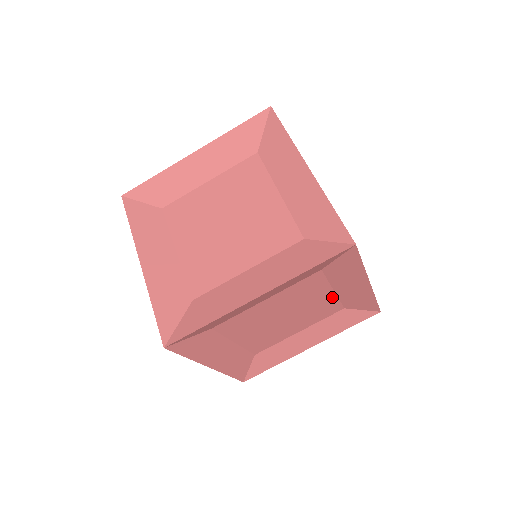
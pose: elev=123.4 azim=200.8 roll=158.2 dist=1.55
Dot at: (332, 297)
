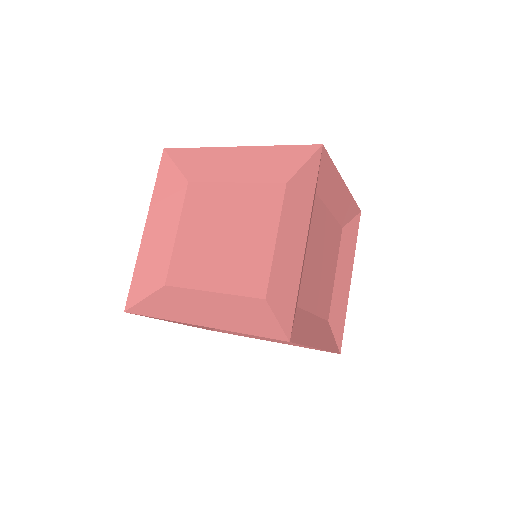
Dot at: (332, 220)
